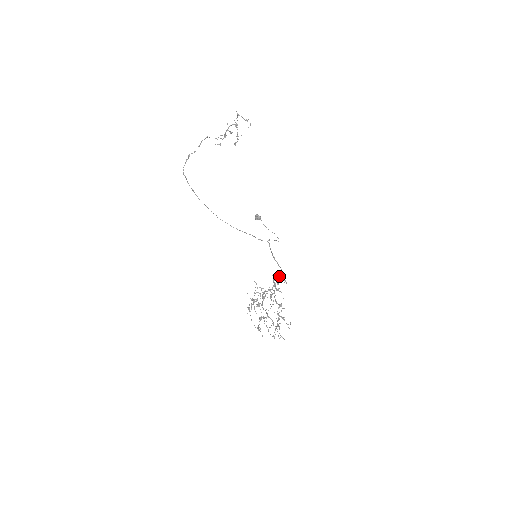
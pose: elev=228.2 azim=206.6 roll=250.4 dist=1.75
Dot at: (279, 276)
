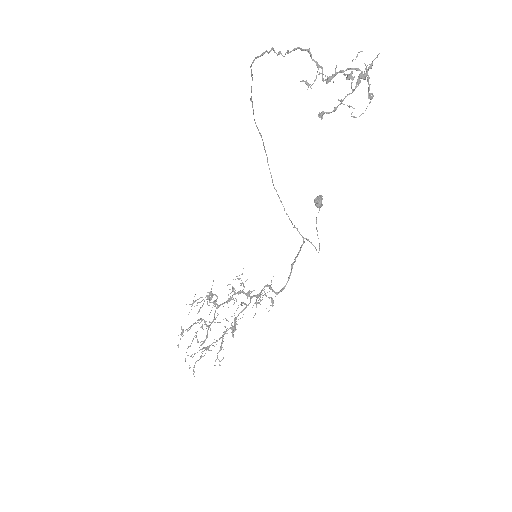
Dot at: occluded
